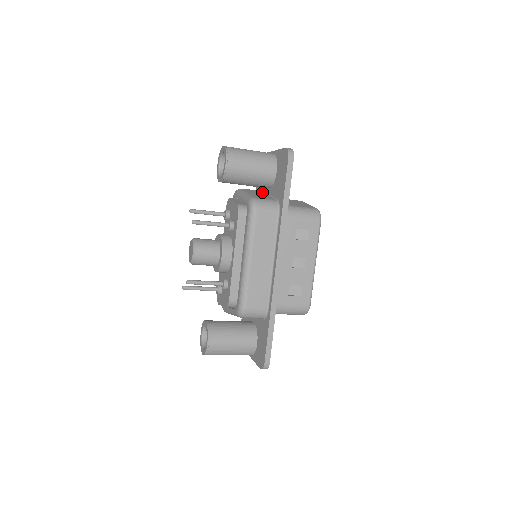
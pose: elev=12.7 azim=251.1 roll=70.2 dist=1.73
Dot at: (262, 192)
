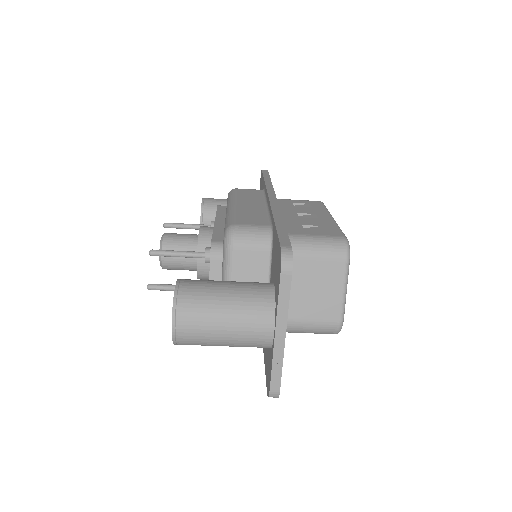
Dot at: occluded
